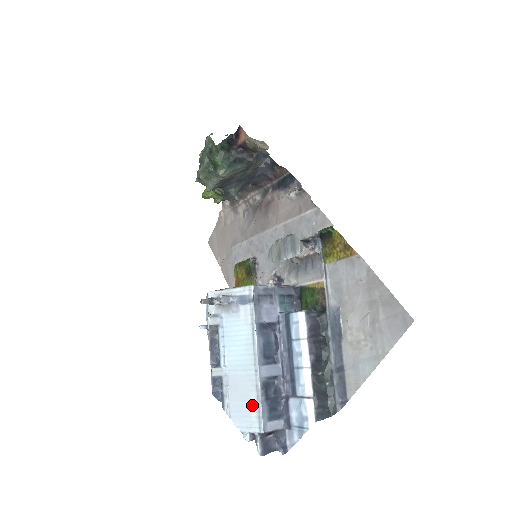
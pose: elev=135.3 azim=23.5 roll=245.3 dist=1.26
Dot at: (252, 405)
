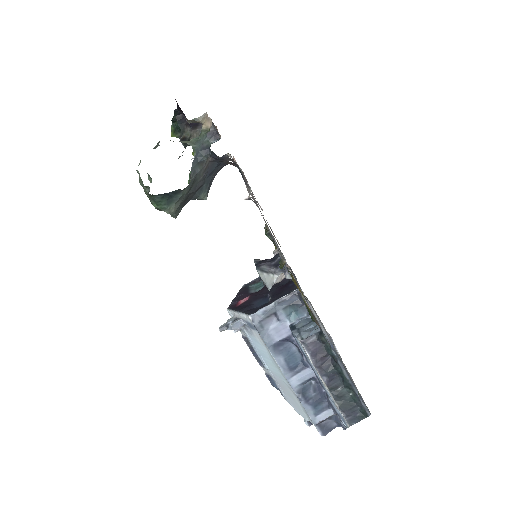
Dot at: (298, 404)
